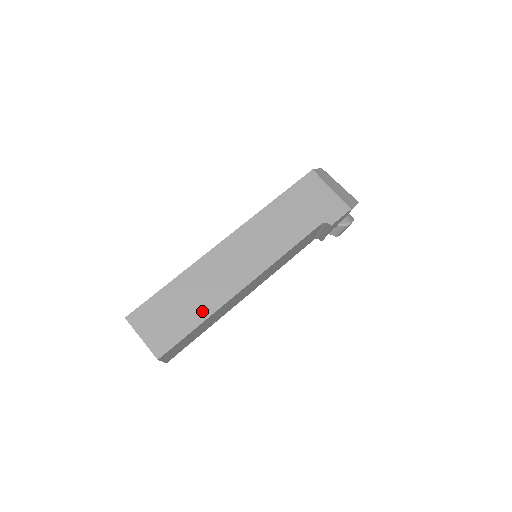
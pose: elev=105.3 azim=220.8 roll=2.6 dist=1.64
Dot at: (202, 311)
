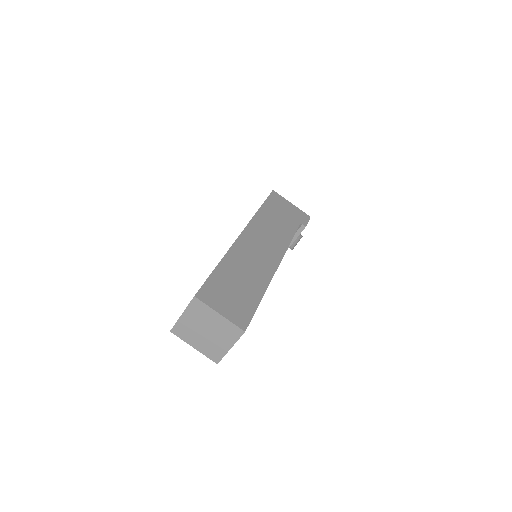
Dot at: (258, 287)
